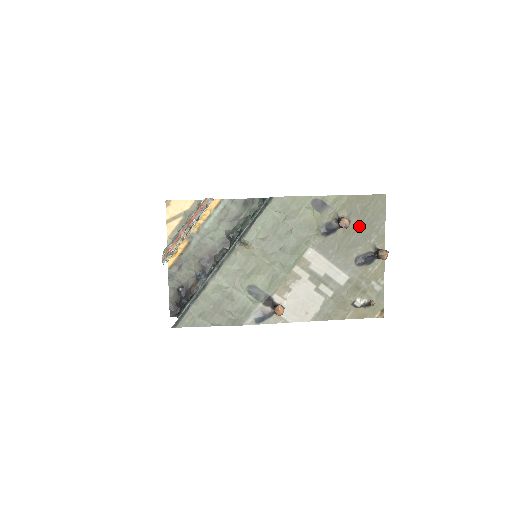
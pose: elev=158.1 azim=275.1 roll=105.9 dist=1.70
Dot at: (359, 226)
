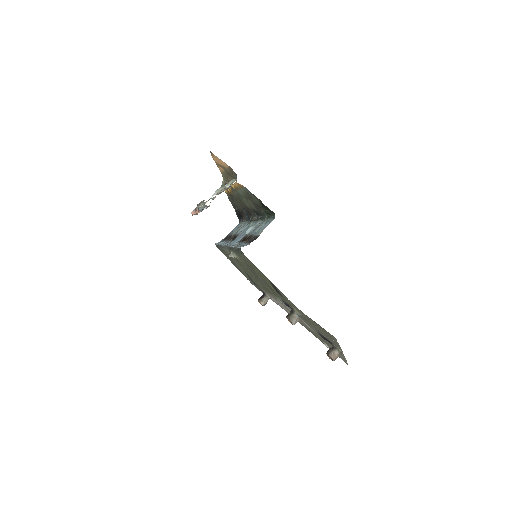
Dot at: (315, 326)
